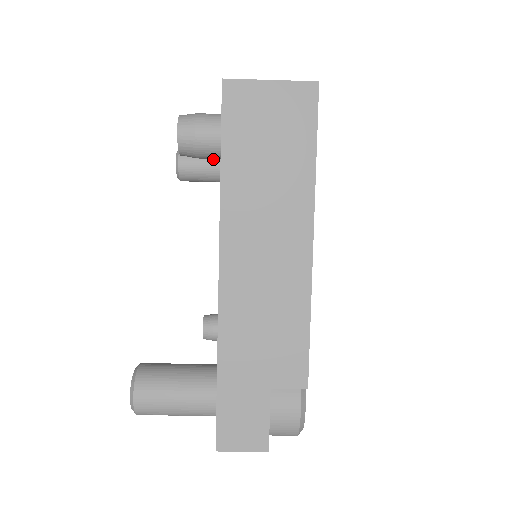
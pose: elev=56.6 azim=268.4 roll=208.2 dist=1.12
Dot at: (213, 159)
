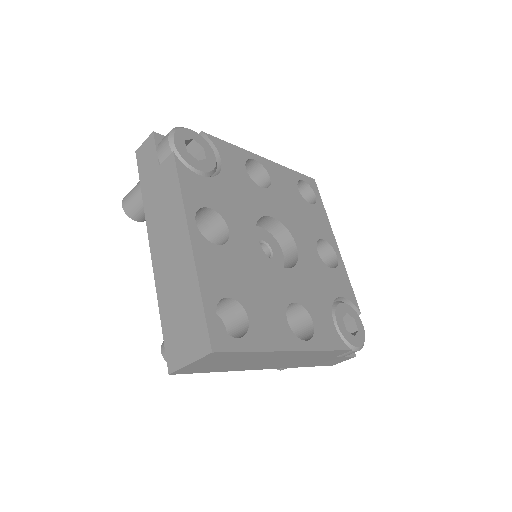
Dot at: occluded
